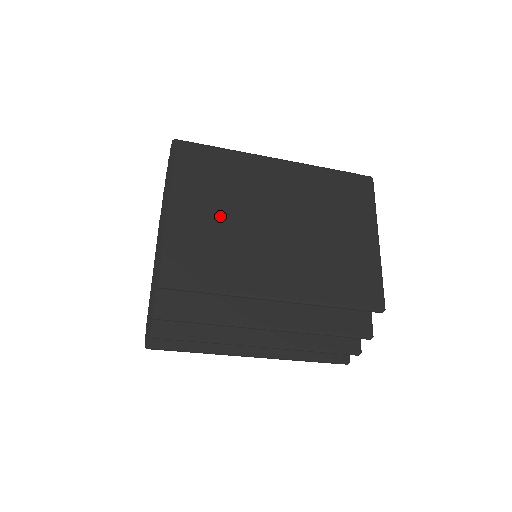
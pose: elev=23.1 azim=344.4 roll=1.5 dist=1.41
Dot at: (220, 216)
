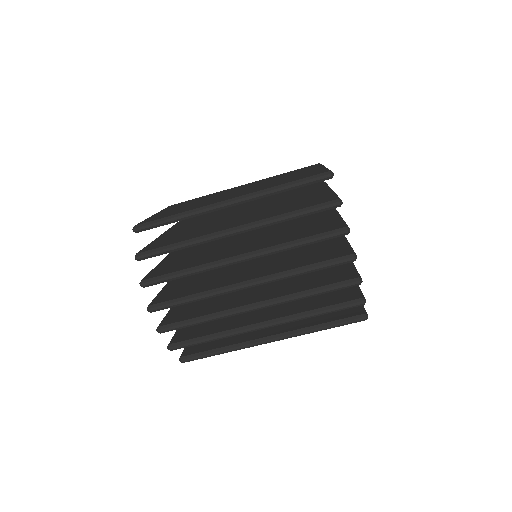
Dot at: (191, 204)
